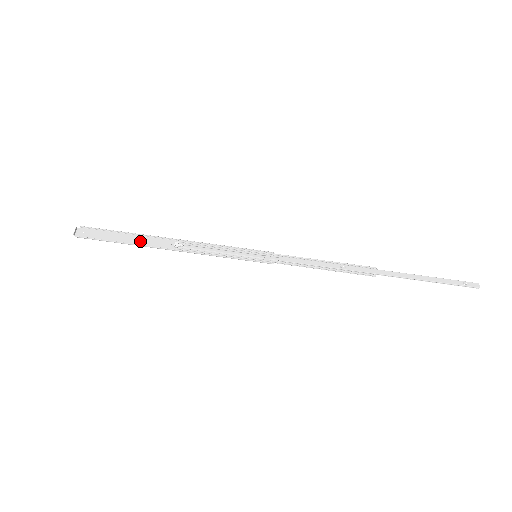
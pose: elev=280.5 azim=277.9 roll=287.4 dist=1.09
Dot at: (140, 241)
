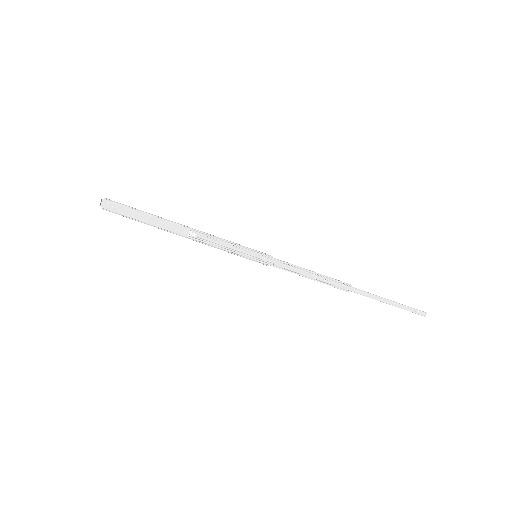
Dot at: (158, 223)
